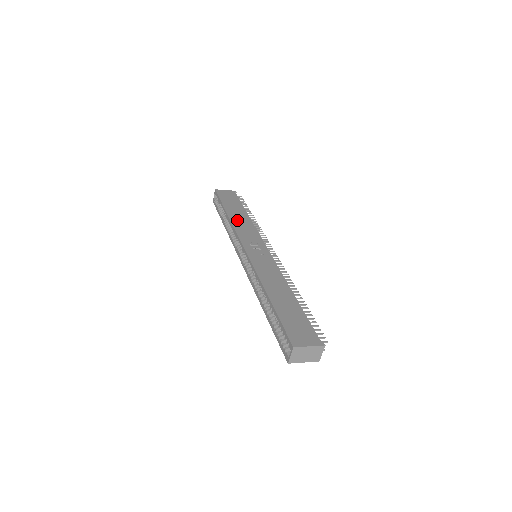
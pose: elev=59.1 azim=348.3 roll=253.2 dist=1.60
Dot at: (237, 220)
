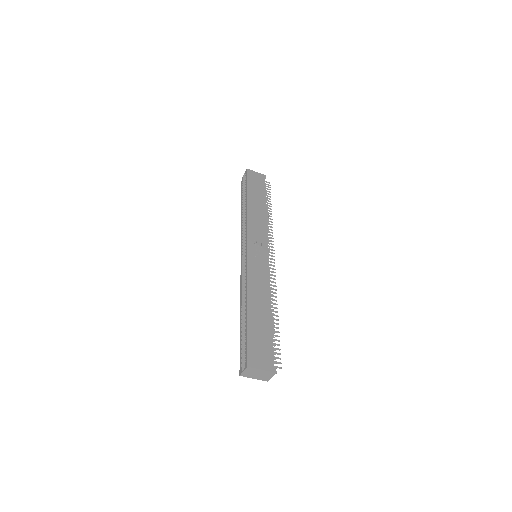
Dot at: (253, 212)
